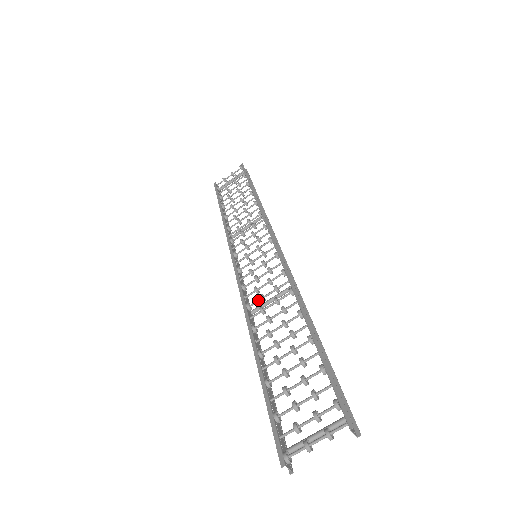
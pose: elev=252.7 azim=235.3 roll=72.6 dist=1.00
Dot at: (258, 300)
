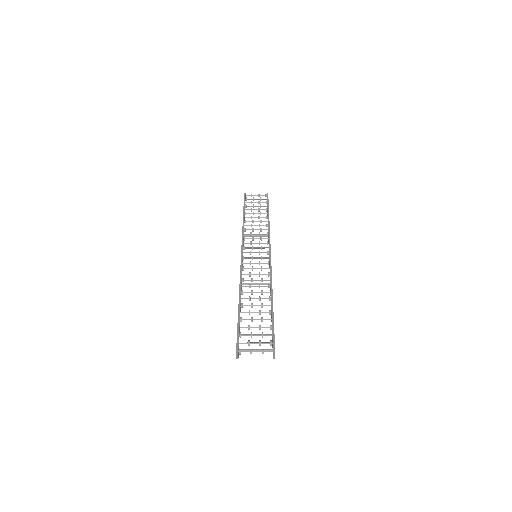
Dot at: (249, 280)
